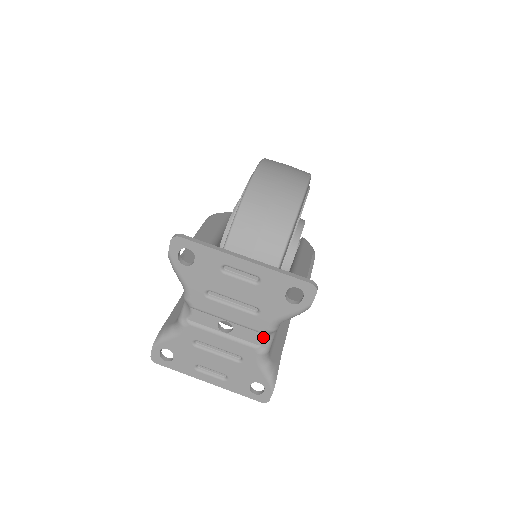
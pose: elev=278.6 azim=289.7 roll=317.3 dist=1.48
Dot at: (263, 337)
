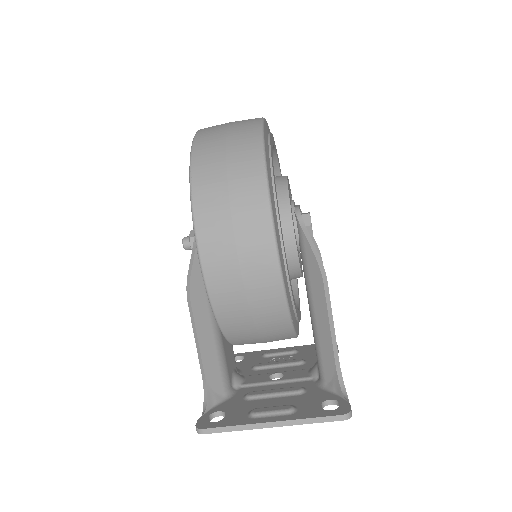
Dot at: occluded
